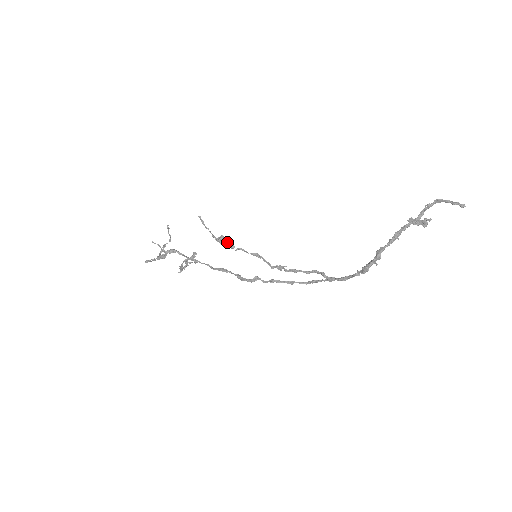
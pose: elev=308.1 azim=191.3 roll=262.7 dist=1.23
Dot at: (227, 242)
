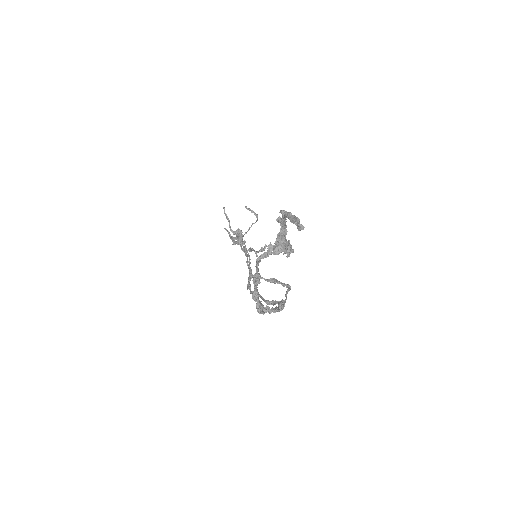
Dot at: (238, 238)
